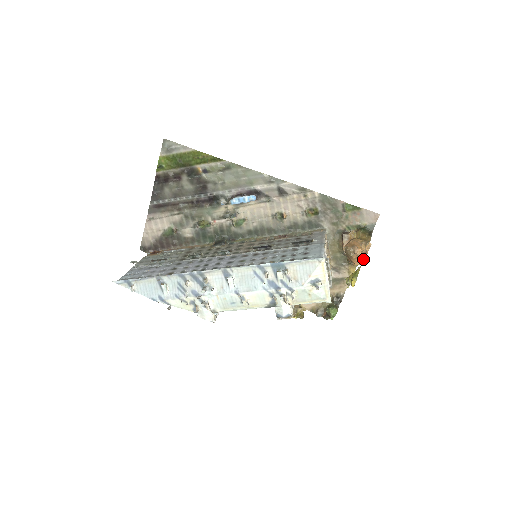
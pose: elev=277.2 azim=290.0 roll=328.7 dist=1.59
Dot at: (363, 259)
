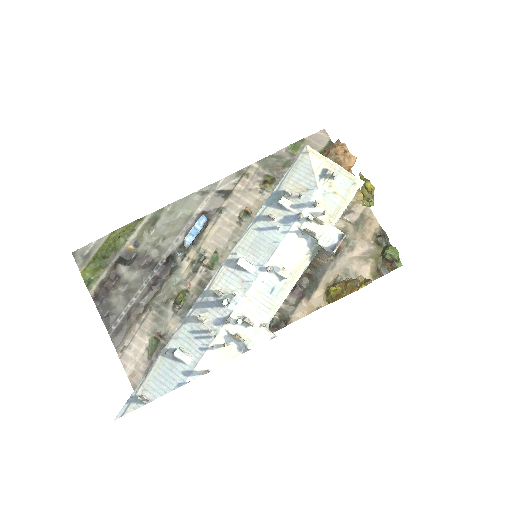
Dot at: (351, 155)
